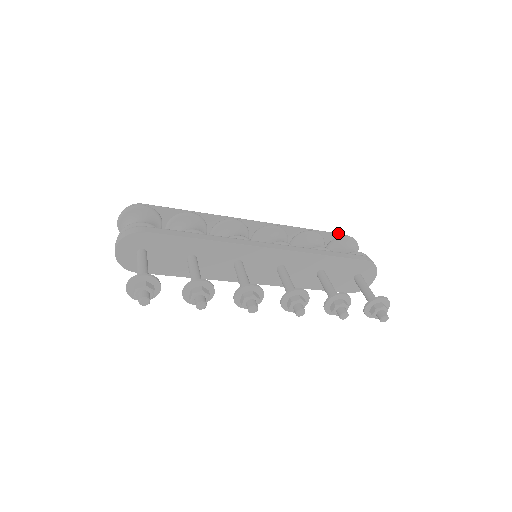
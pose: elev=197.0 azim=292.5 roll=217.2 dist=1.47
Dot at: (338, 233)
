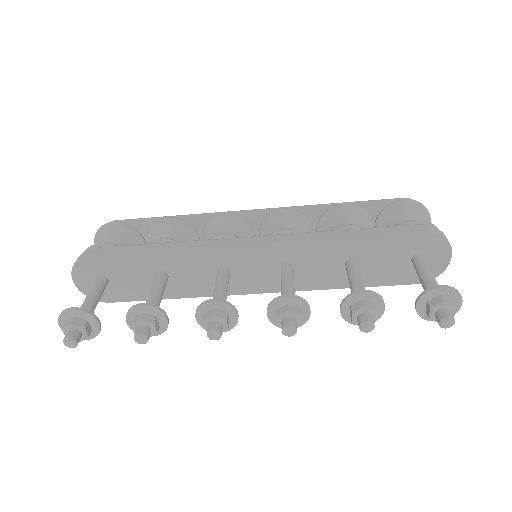
Dot at: occluded
